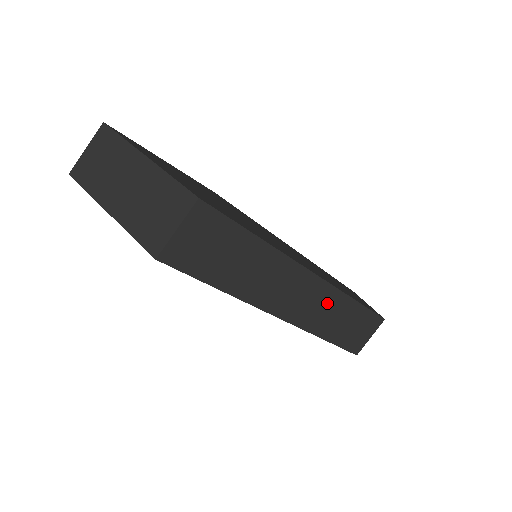
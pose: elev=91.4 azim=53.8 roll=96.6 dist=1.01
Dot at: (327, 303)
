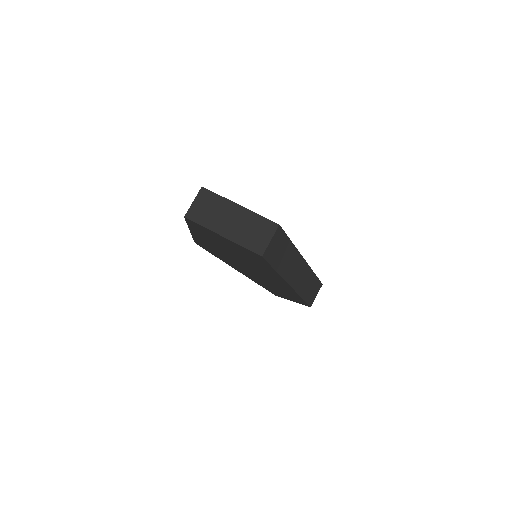
Dot at: (306, 276)
